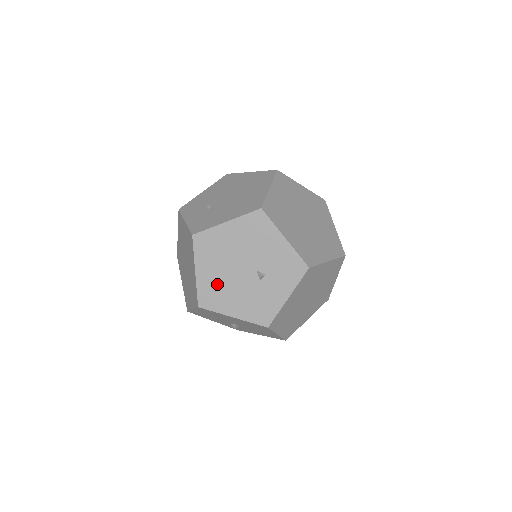
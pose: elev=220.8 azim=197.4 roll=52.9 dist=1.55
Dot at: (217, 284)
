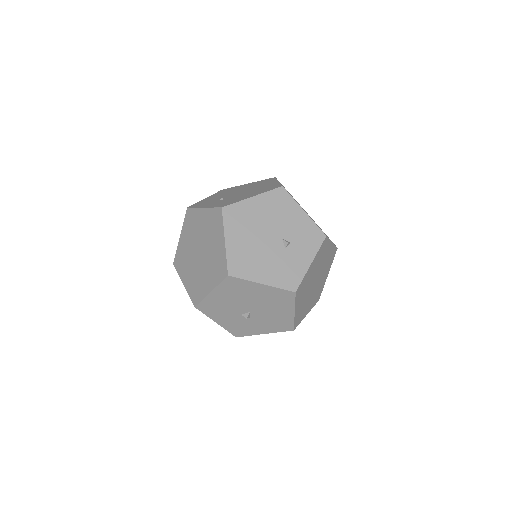
Dot at: (246, 252)
